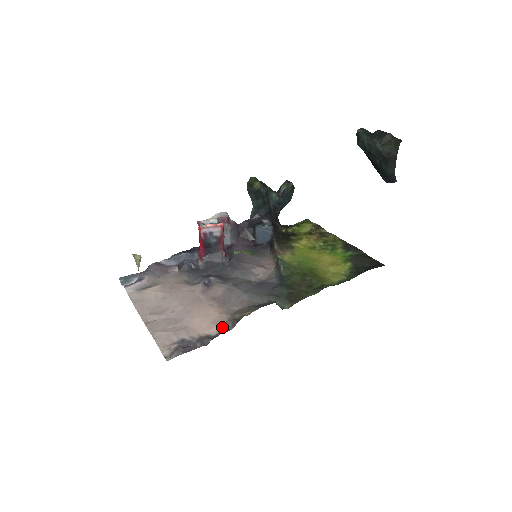
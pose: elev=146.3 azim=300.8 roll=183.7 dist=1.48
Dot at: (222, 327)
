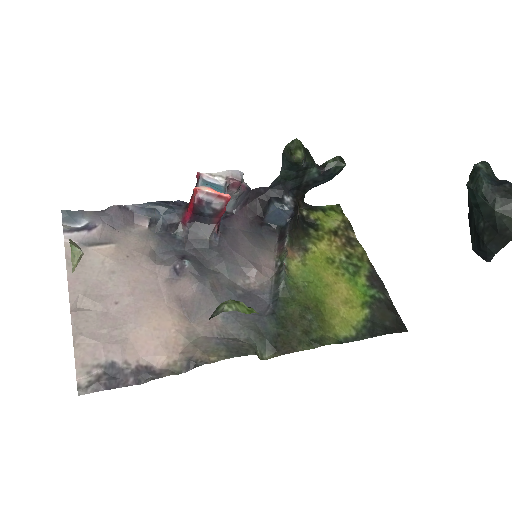
Dot at: (172, 361)
